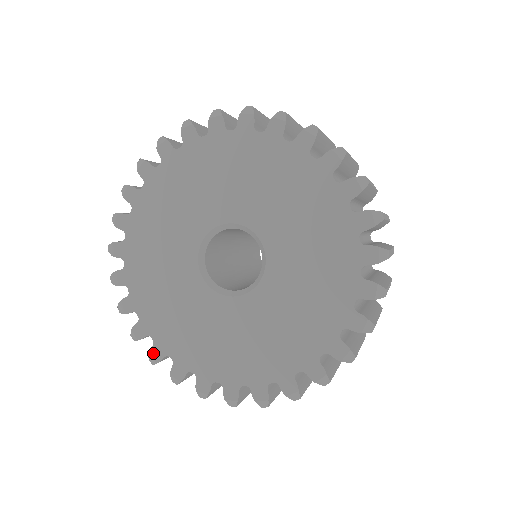
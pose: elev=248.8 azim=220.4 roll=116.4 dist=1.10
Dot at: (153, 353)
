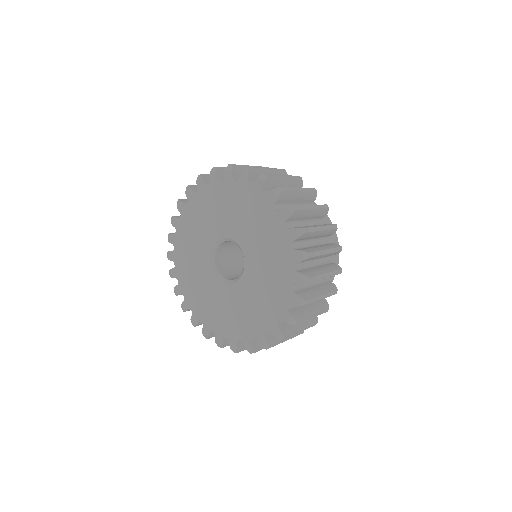
Dot at: (217, 340)
